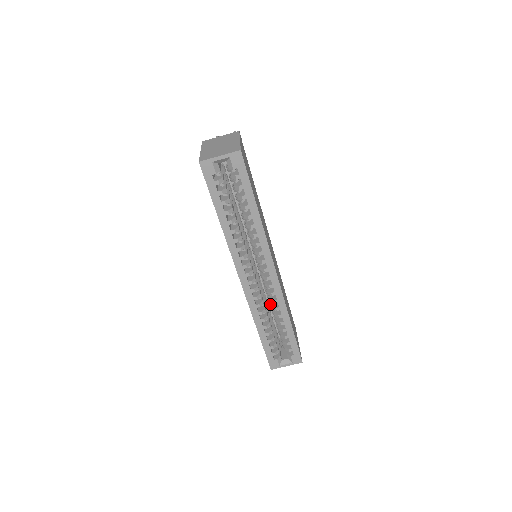
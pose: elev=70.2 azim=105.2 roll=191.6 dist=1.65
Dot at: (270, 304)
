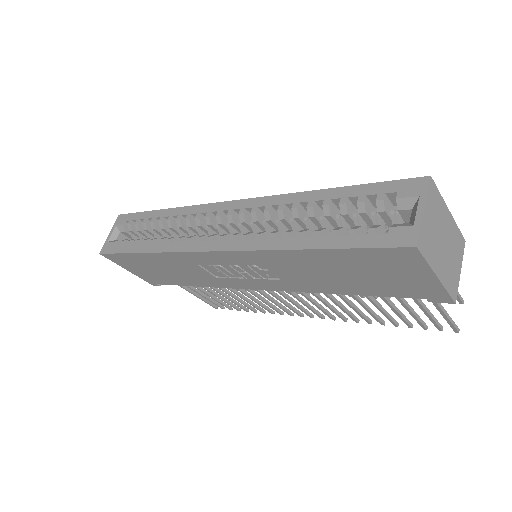
Dot at: occluded
